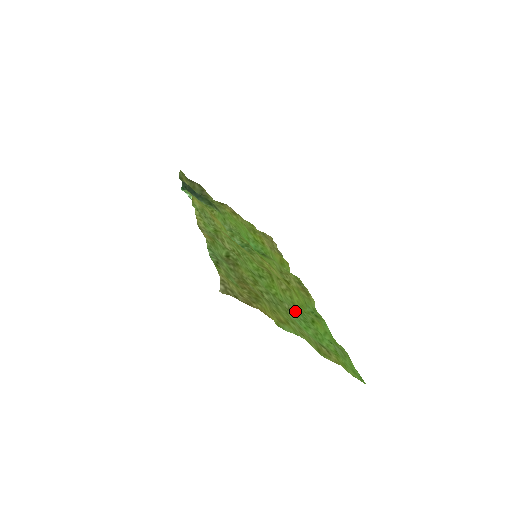
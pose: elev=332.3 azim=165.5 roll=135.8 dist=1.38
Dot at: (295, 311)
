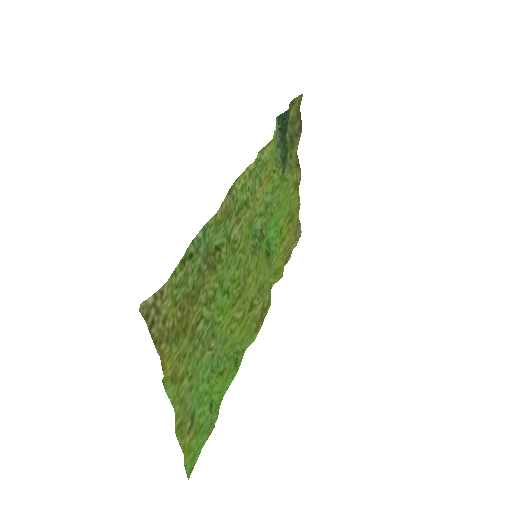
Dot at: (217, 352)
